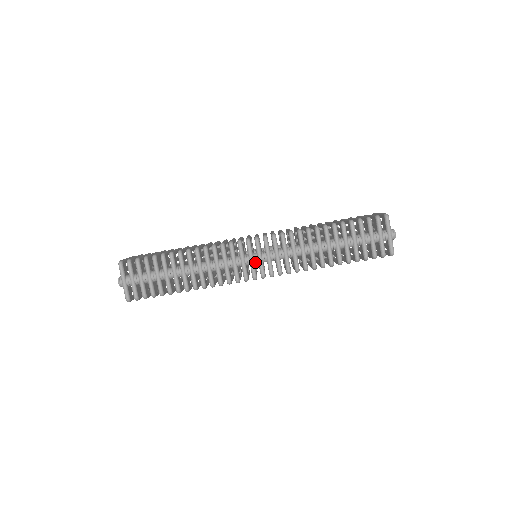
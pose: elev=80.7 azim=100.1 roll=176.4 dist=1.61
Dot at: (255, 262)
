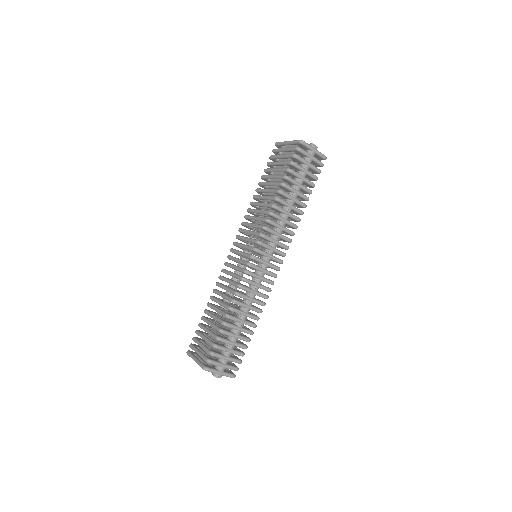
Dot at: (269, 262)
